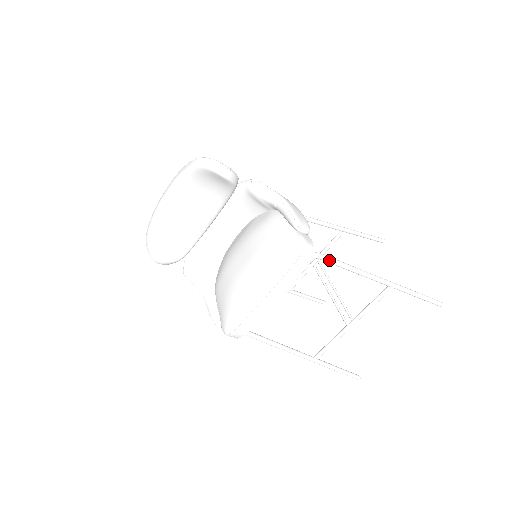
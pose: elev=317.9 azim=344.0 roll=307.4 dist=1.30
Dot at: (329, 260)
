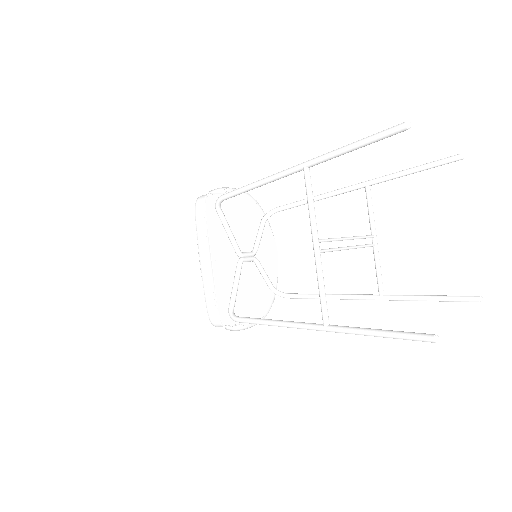
Dot at: (227, 195)
